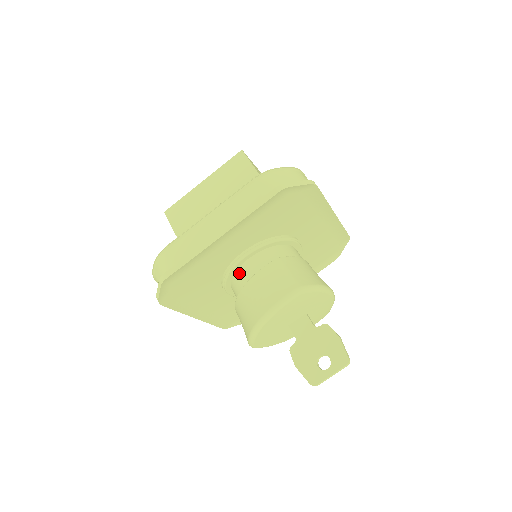
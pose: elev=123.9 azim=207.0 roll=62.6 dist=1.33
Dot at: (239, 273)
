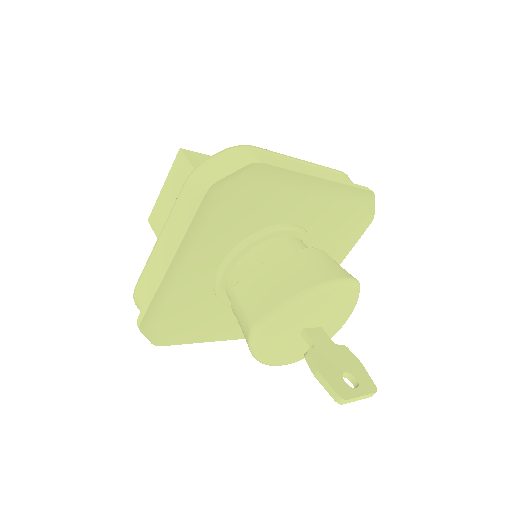
Dot at: (277, 241)
